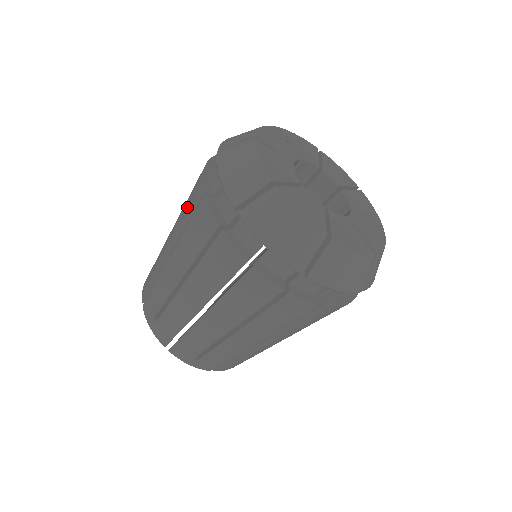
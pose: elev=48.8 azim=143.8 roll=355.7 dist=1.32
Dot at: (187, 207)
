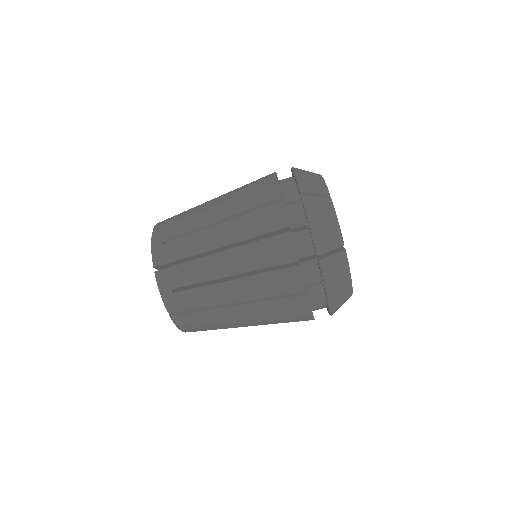
Dot at: occluded
